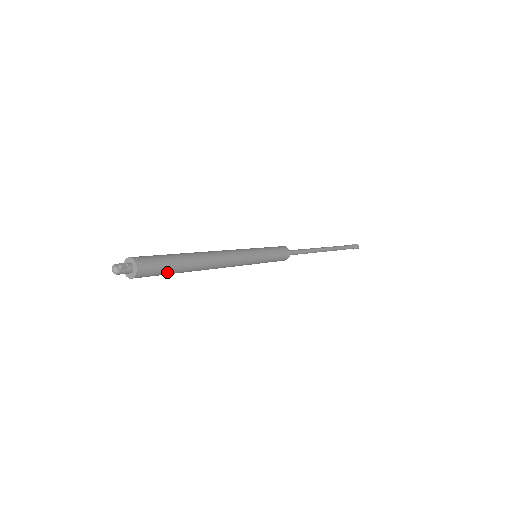
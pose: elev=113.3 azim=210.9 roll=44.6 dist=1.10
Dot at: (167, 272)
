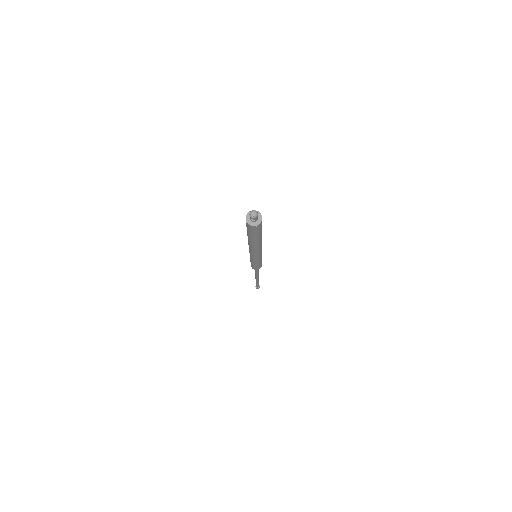
Dot at: (261, 230)
